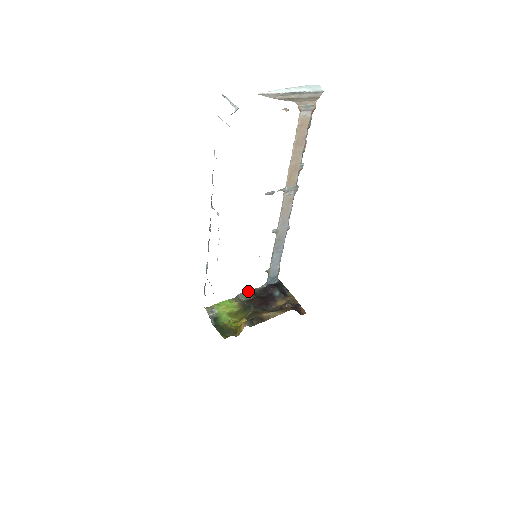
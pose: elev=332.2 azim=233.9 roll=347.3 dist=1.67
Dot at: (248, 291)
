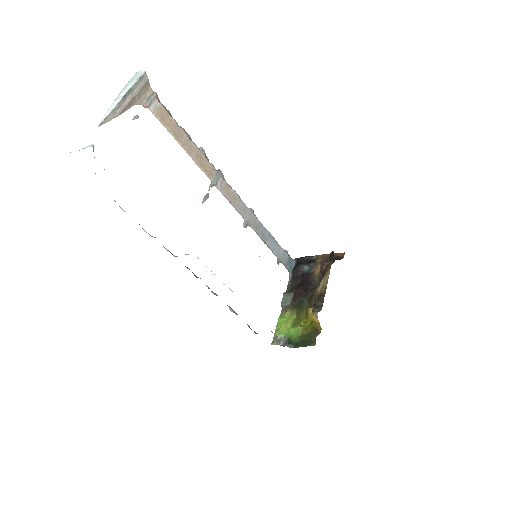
Dot at: (284, 294)
